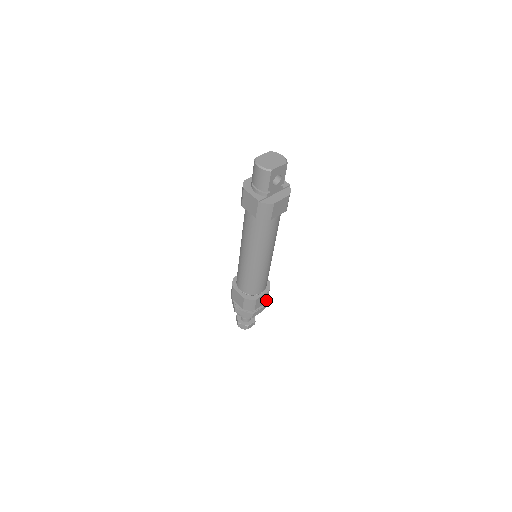
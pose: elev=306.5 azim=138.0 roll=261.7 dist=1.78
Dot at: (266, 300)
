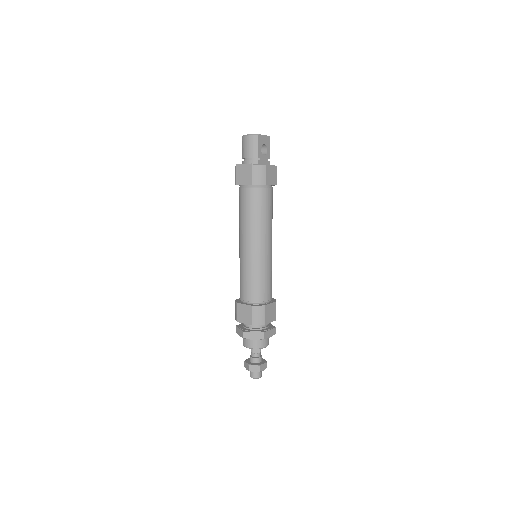
Dot at: (275, 317)
